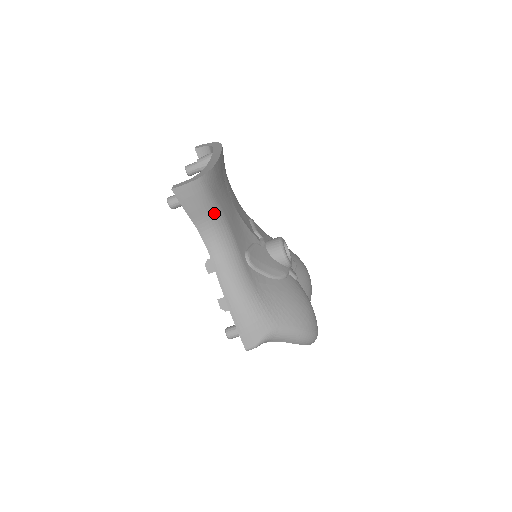
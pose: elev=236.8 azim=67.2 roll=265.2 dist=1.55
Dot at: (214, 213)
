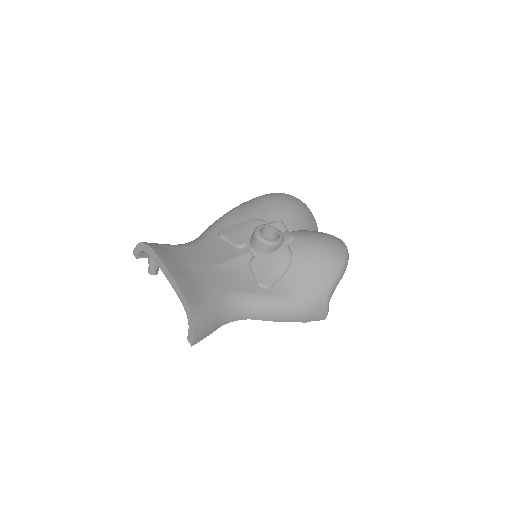
Dot at: (220, 309)
